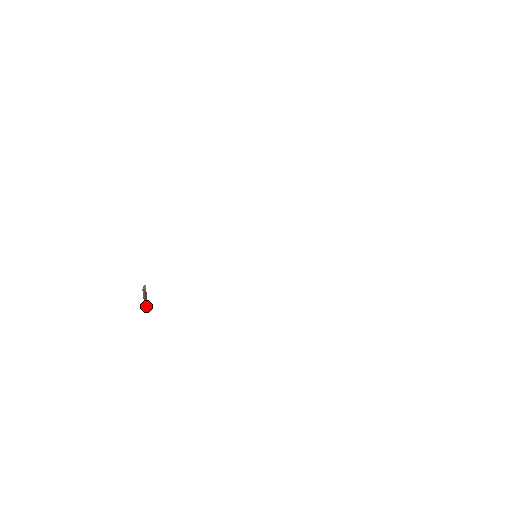
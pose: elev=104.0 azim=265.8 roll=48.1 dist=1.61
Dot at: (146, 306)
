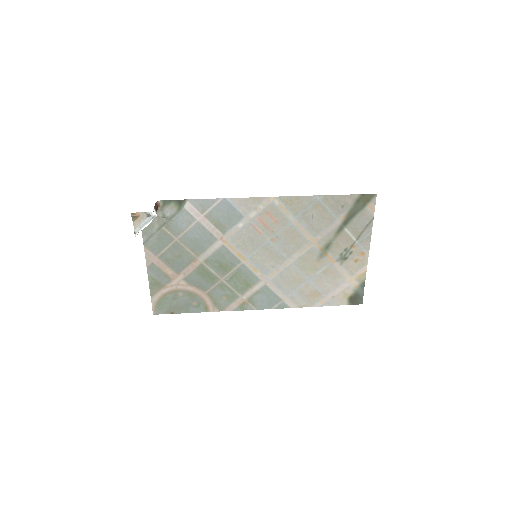
Dot at: (155, 211)
